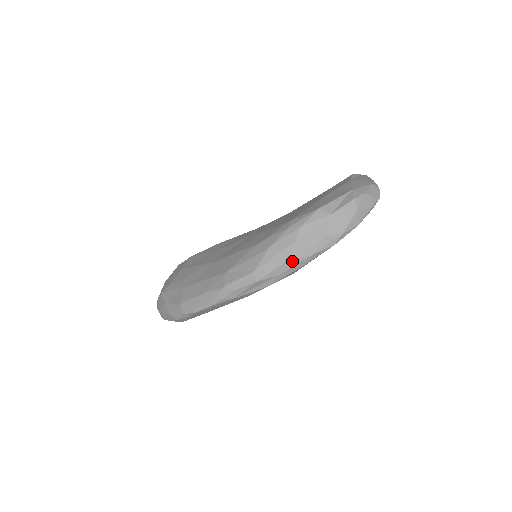
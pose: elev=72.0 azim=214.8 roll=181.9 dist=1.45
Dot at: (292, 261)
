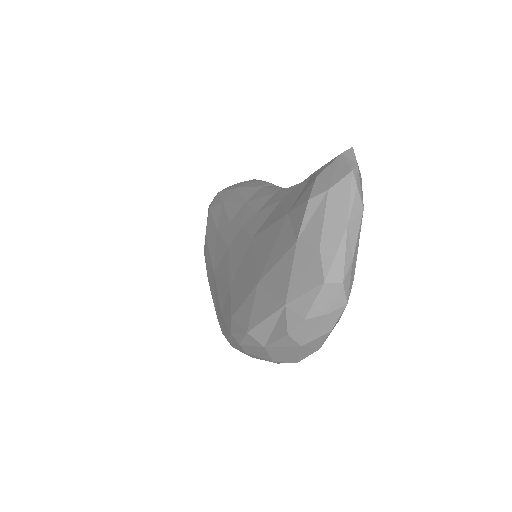
Dot at: occluded
